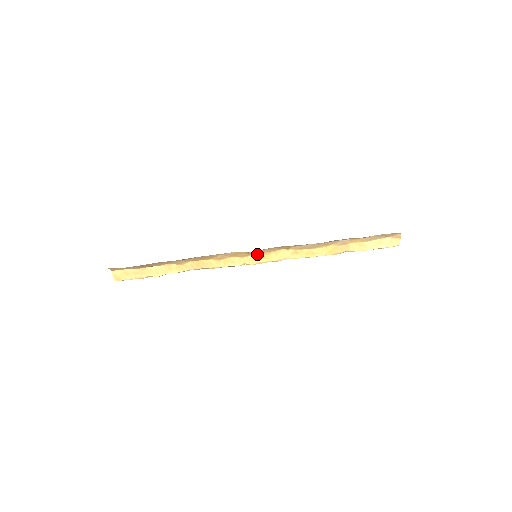
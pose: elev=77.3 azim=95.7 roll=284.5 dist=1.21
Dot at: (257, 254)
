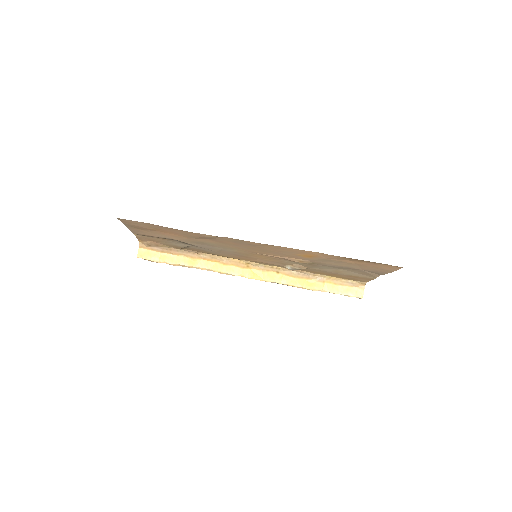
Dot at: (254, 269)
